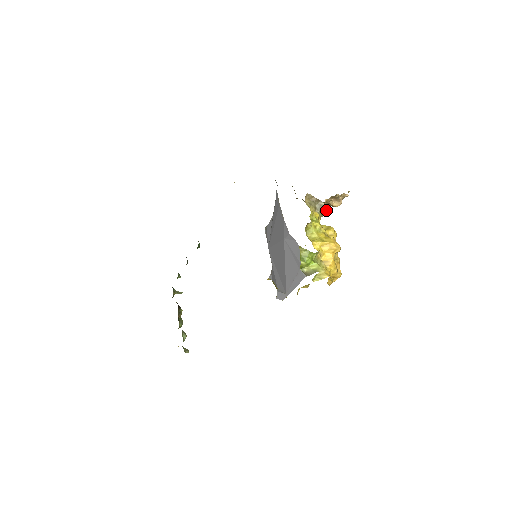
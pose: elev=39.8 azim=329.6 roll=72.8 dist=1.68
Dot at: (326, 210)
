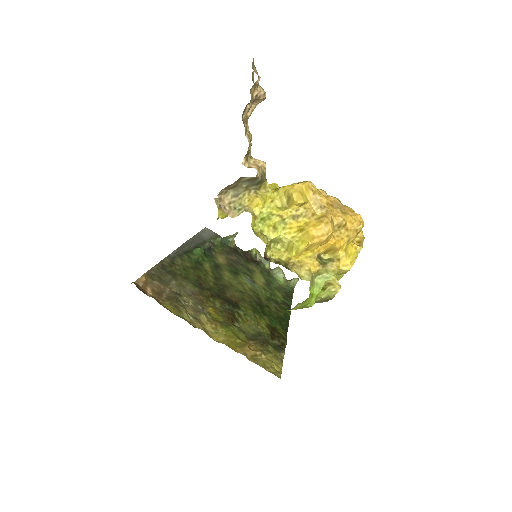
Dot at: (260, 172)
